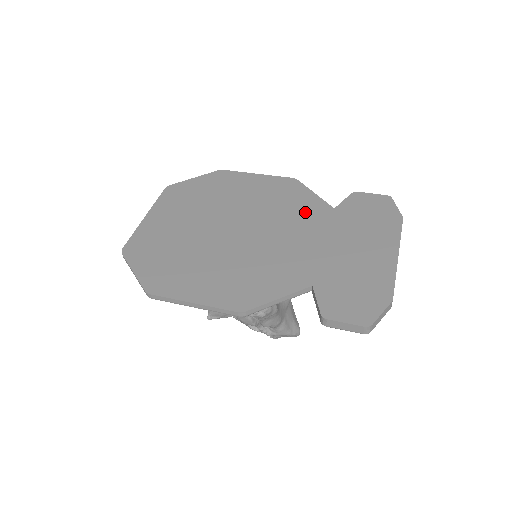
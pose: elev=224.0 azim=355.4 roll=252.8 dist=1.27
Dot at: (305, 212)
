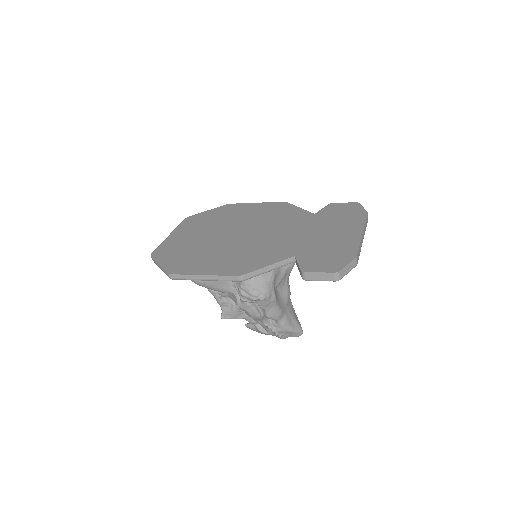
Dot at: (292, 218)
